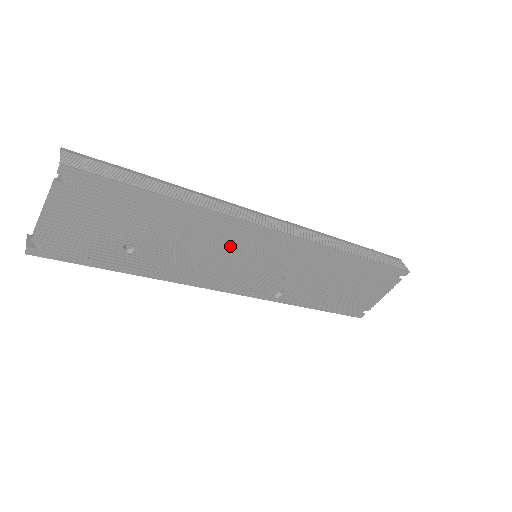
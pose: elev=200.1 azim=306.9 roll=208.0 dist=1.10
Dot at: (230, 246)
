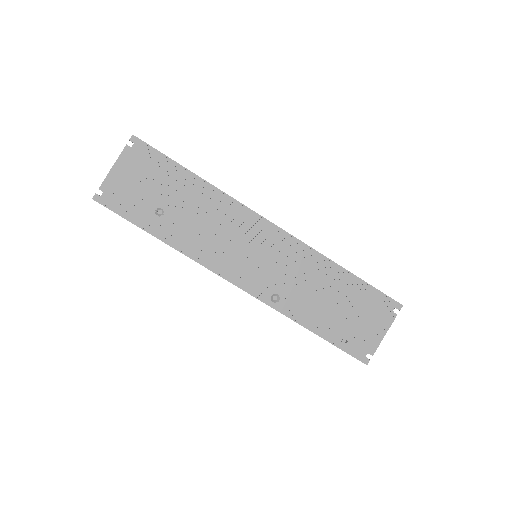
Dot at: (233, 228)
